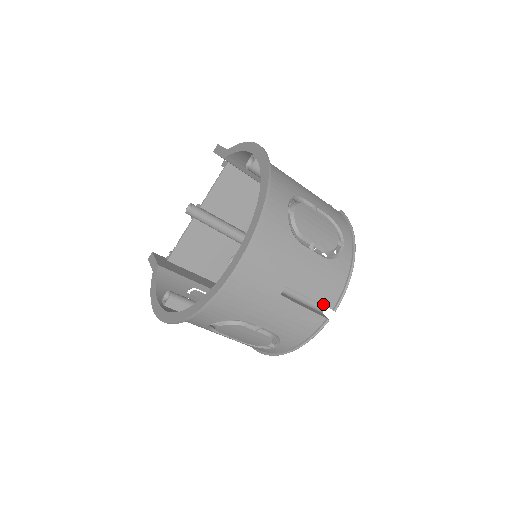
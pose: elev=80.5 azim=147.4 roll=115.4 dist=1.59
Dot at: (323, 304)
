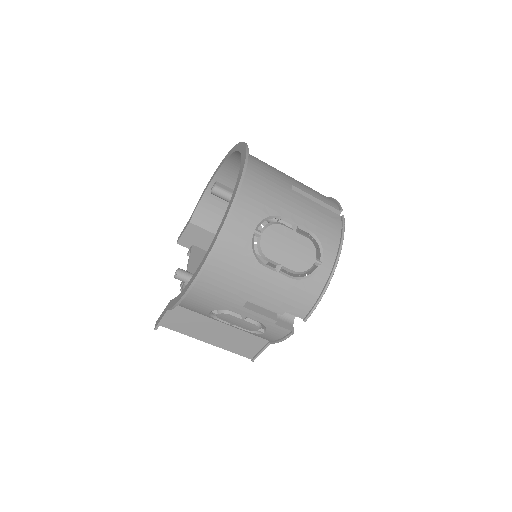
Dot at: (329, 205)
